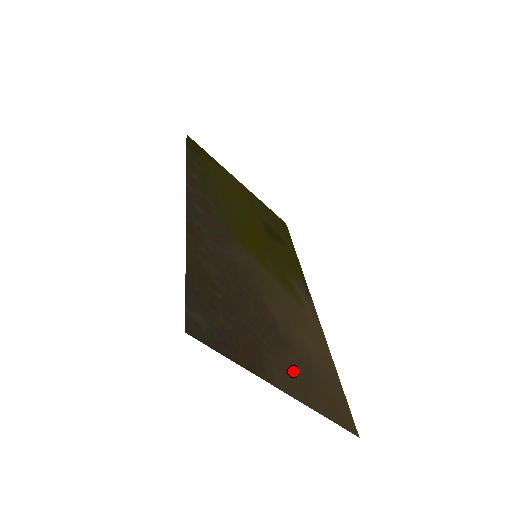
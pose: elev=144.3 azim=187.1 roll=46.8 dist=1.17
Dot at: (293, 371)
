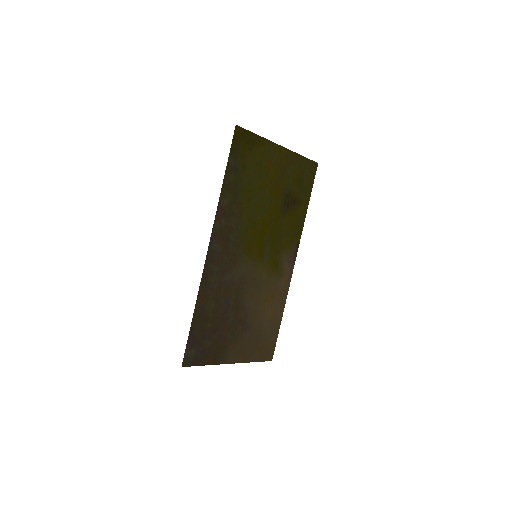
Dot at: (244, 345)
